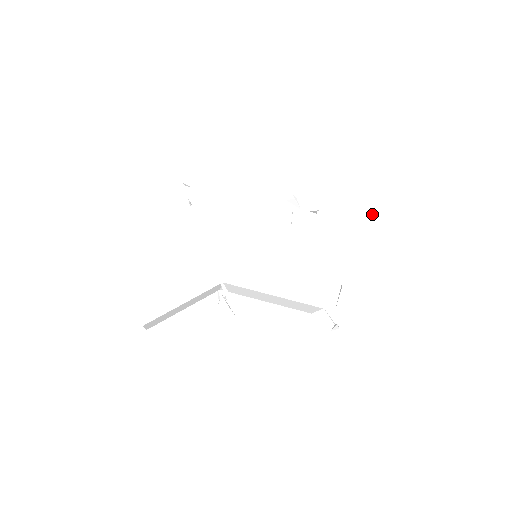
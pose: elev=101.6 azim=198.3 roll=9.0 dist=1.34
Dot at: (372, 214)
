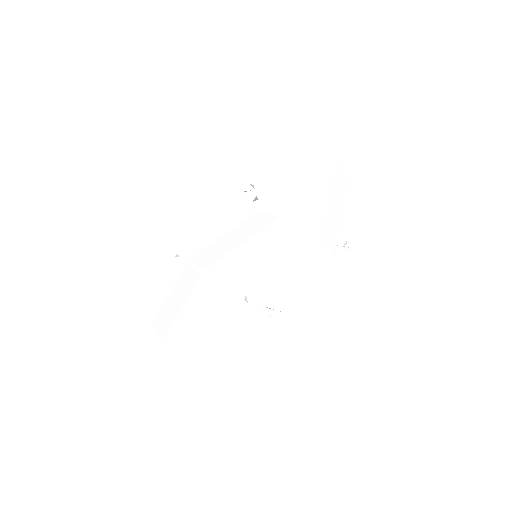
Dot at: (298, 148)
